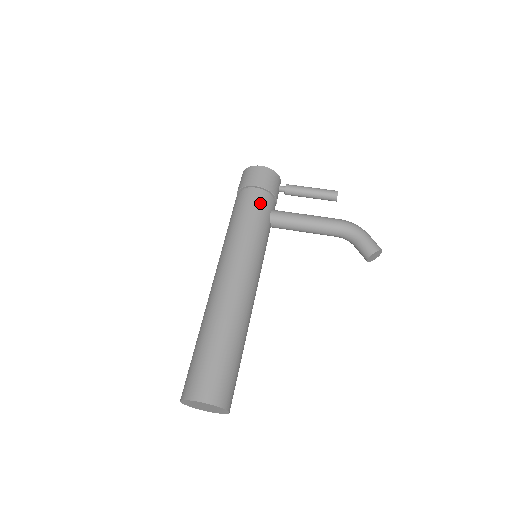
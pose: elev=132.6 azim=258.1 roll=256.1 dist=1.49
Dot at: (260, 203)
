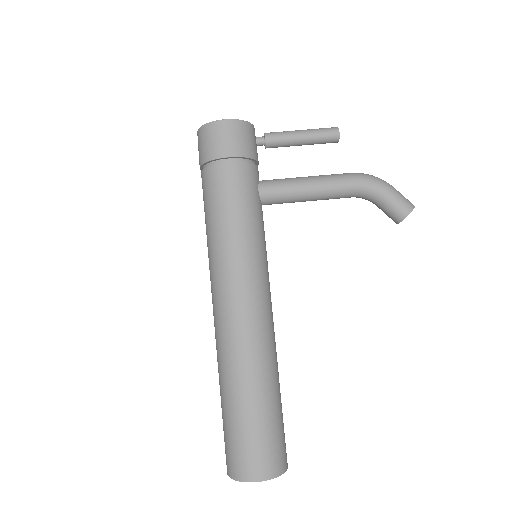
Dot at: (243, 183)
